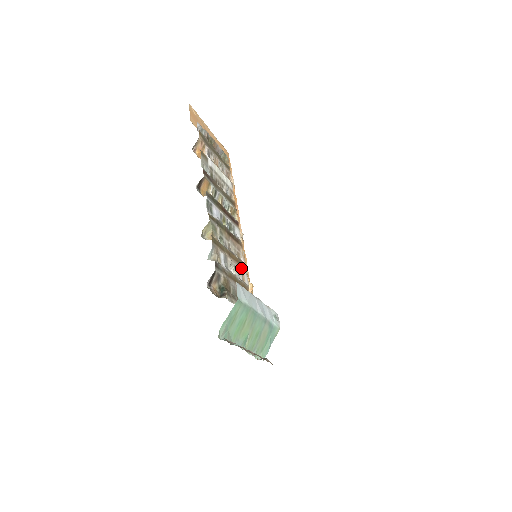
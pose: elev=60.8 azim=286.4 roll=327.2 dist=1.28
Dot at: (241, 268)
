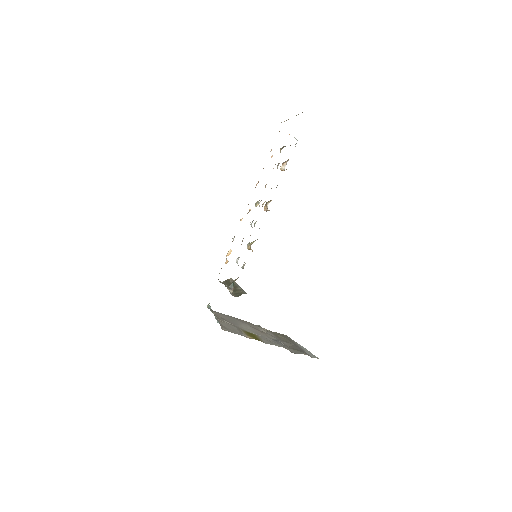
Dot at: occluded
